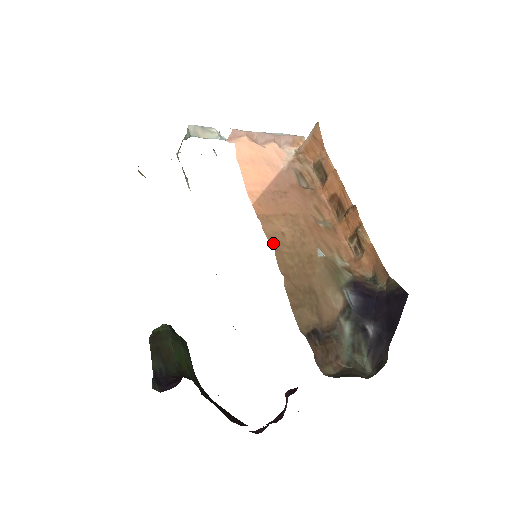
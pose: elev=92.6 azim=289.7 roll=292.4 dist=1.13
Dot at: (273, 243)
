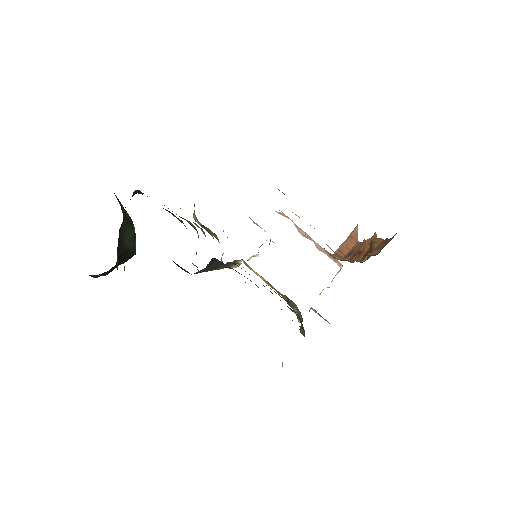
Dot at: occluded
